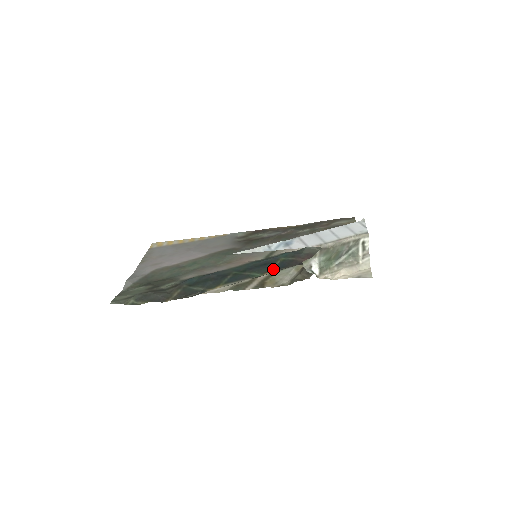
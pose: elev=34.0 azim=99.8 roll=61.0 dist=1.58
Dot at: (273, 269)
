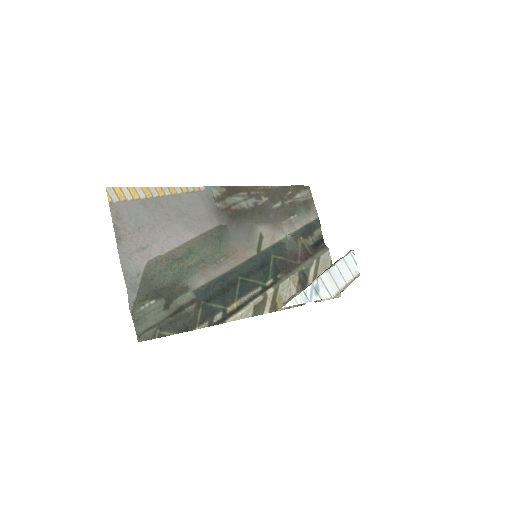
Dot at: (271, 275)
